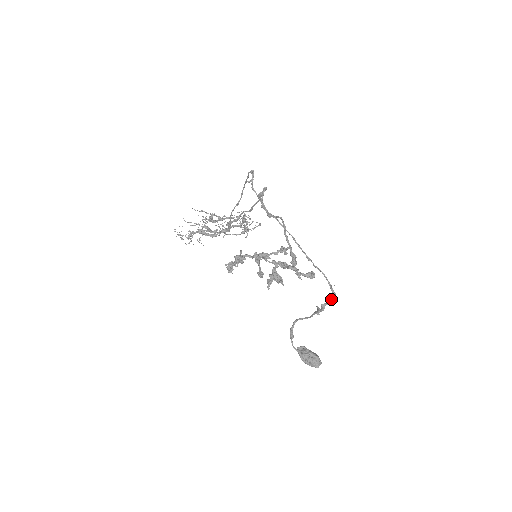
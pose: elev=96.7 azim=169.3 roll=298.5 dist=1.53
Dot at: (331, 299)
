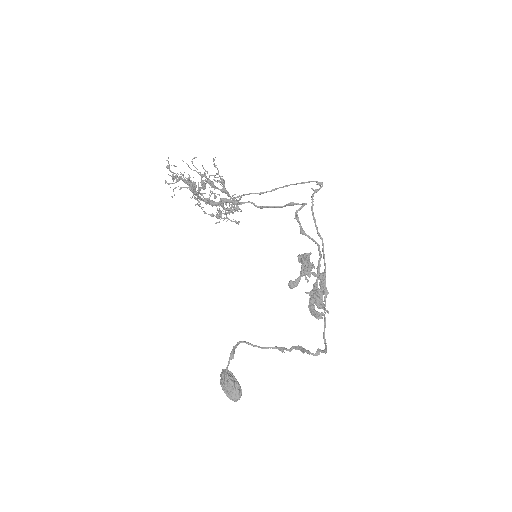
Dot at: (325, 348)
